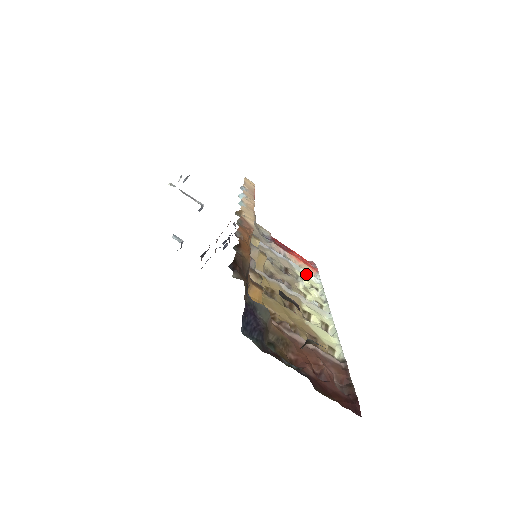
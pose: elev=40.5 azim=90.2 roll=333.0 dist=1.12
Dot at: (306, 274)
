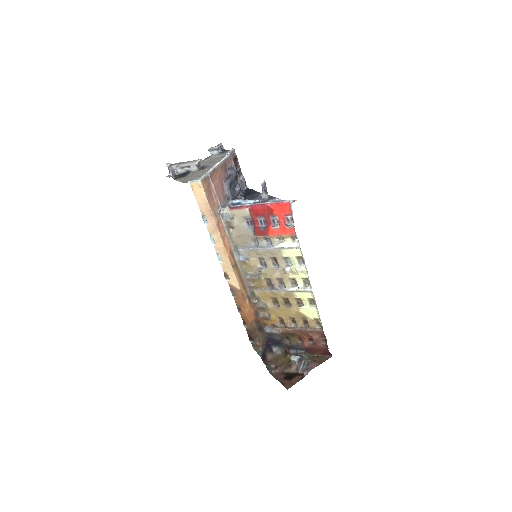
Dot at: (289, 248)
